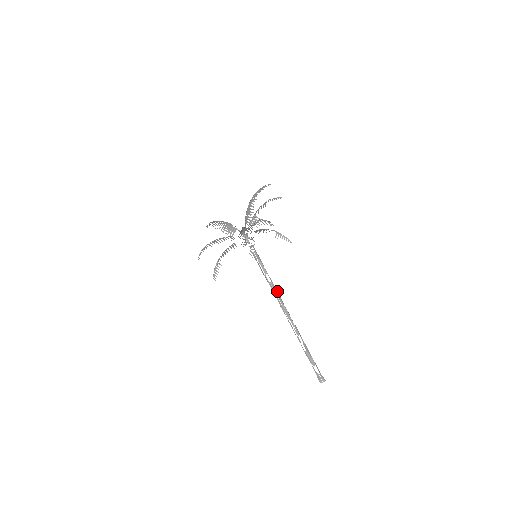
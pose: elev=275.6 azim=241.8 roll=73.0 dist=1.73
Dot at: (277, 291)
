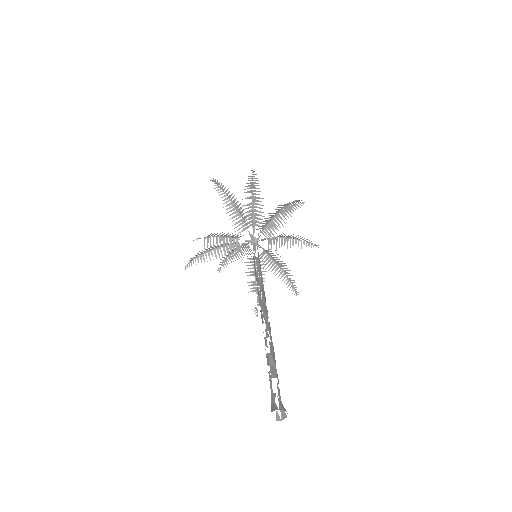
Dot at: occluded
